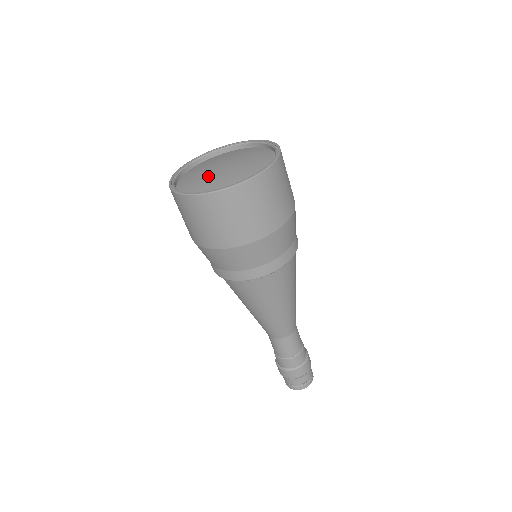
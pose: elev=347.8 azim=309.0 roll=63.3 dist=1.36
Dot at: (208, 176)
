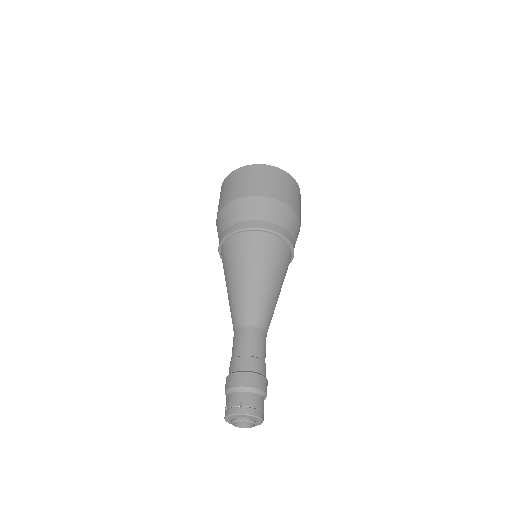
Dot at: occluded
